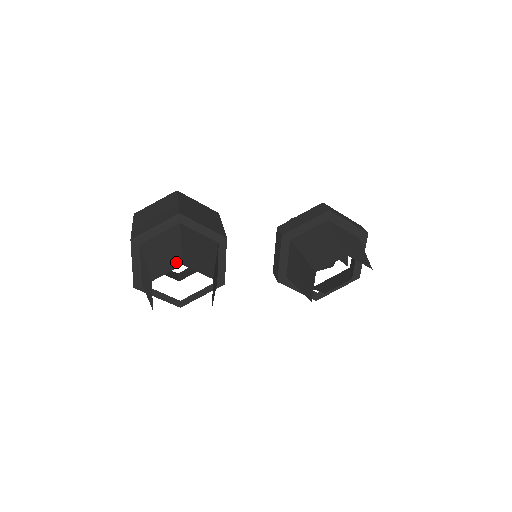
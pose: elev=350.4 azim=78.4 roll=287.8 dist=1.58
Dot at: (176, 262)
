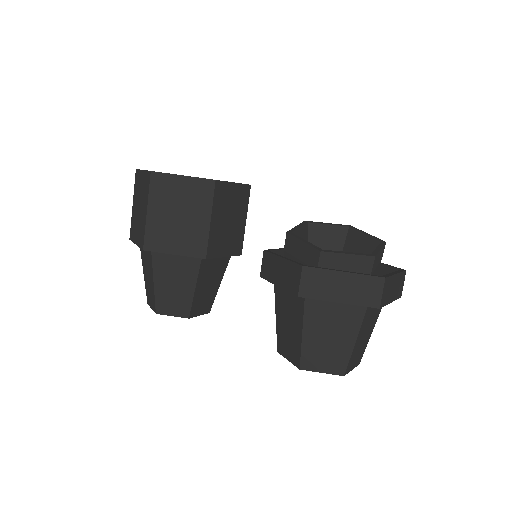
Dot at: (153, 304)
